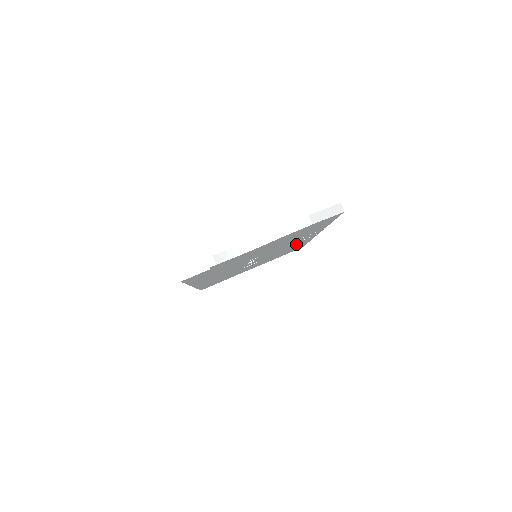
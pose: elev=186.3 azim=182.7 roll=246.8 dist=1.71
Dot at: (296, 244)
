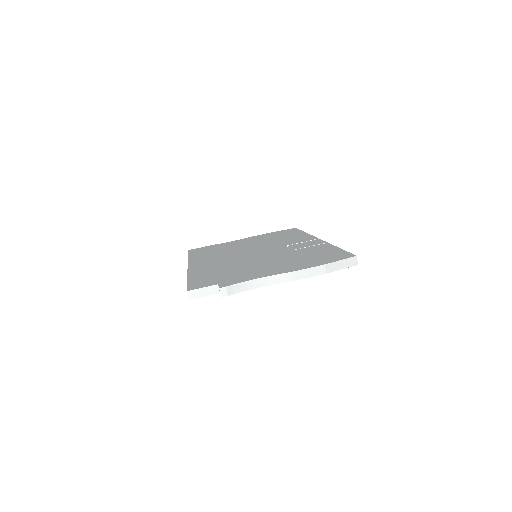
Dot at: occluded
